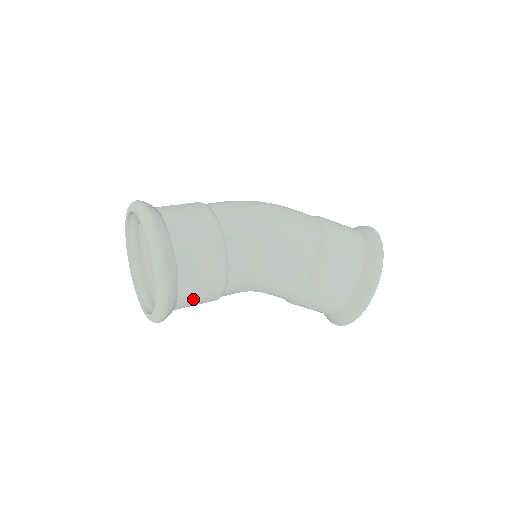
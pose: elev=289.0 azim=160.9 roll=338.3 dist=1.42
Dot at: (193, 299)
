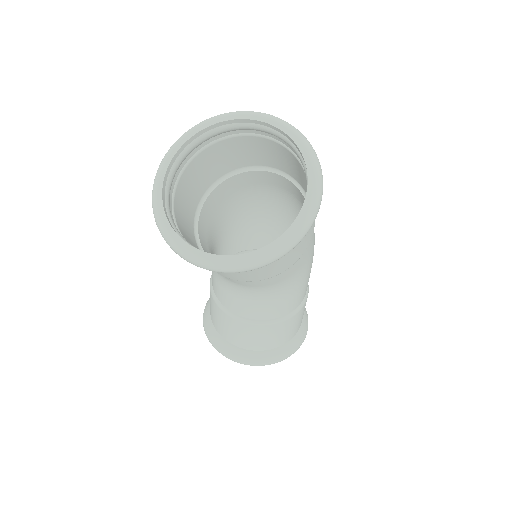
Dot at: occluded
